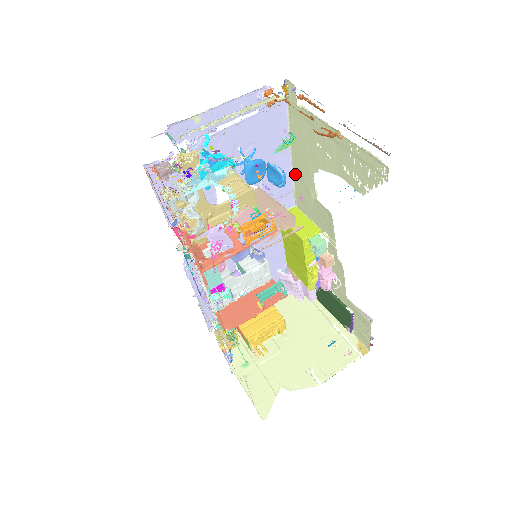
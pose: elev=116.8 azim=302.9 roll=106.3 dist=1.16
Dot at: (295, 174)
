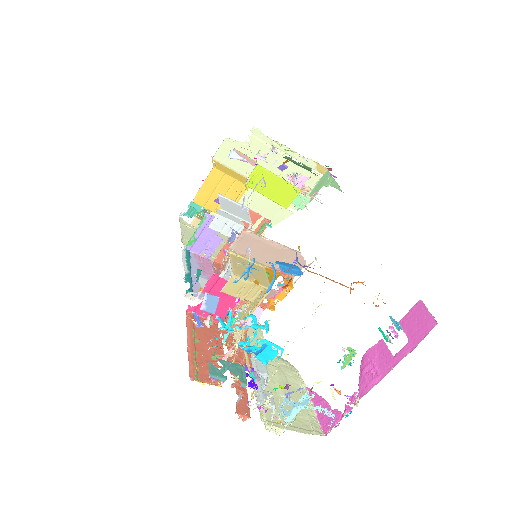
Dot at: occluded
